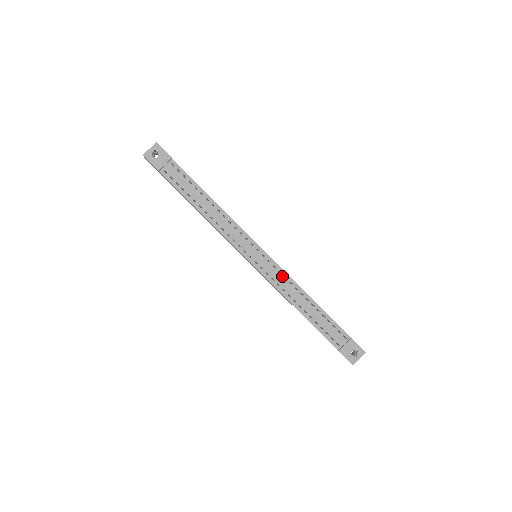
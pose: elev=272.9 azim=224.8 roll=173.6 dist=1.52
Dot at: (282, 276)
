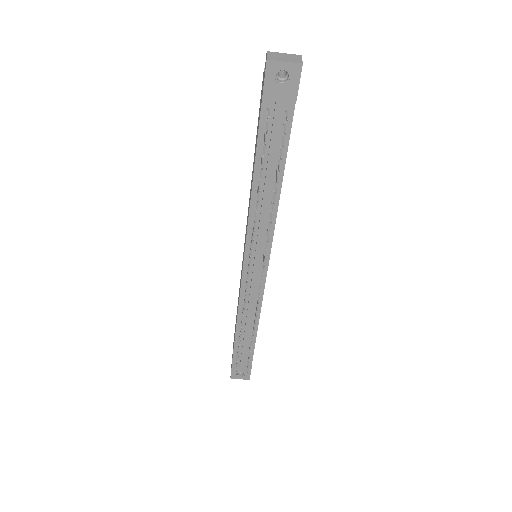
Dot at: (256, 296)
